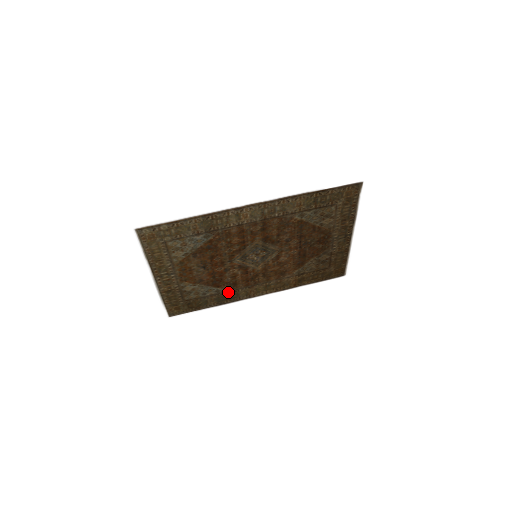
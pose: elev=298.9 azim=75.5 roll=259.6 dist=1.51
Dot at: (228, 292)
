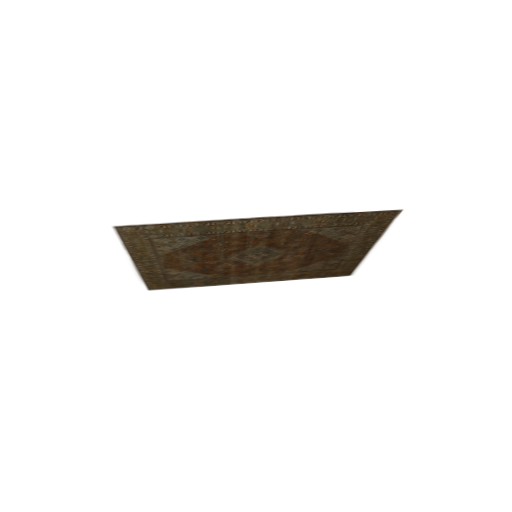
Dot at: (218, 278)
